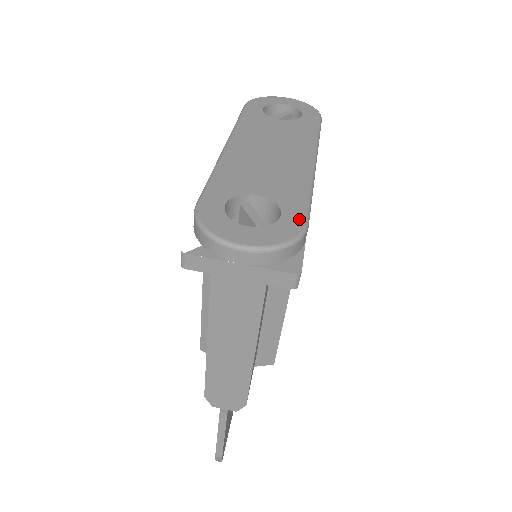
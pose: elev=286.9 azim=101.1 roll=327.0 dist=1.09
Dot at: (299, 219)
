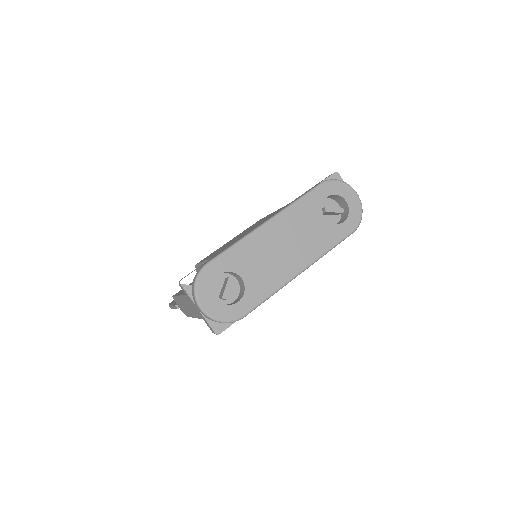
Dot at: (243, 311)
